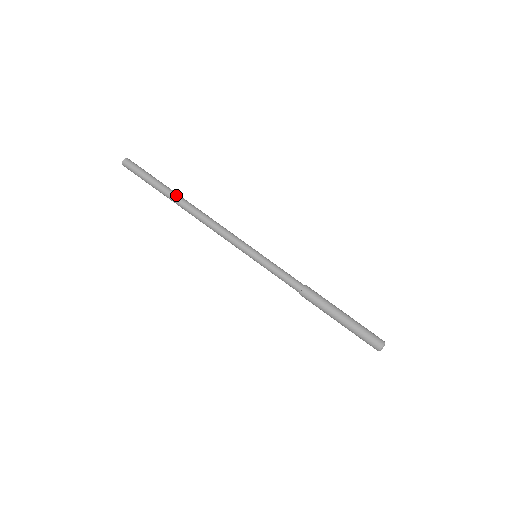
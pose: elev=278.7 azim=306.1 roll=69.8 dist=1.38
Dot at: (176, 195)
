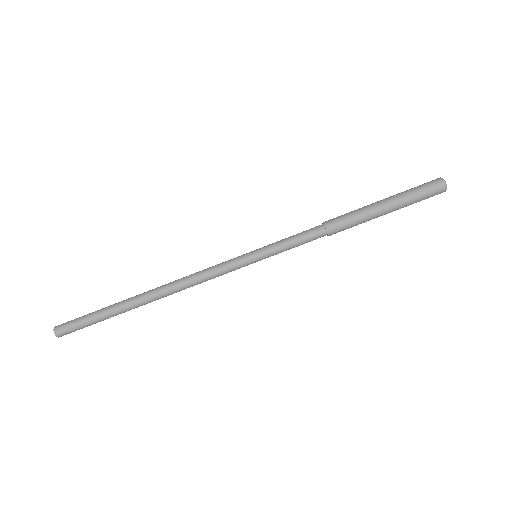
Dot at: (131, 299)
